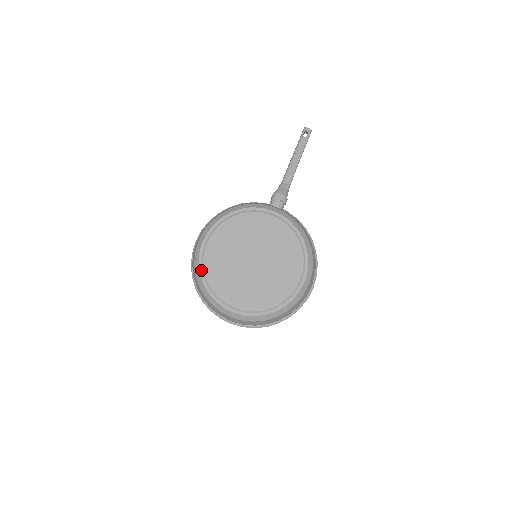
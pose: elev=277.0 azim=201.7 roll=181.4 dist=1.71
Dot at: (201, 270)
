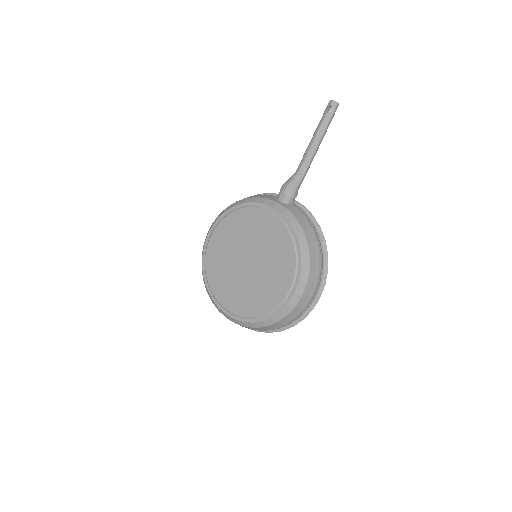
Dot at: (203, 265)
